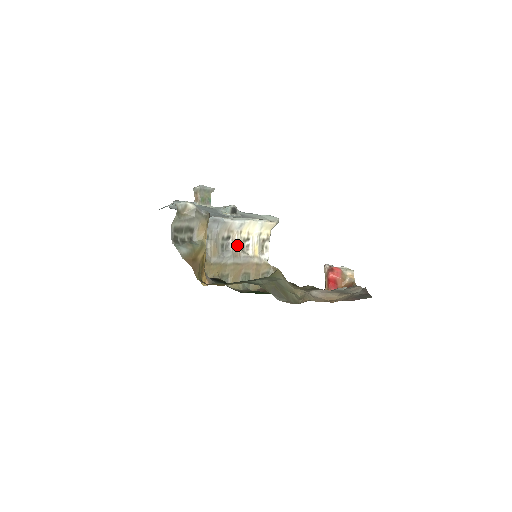
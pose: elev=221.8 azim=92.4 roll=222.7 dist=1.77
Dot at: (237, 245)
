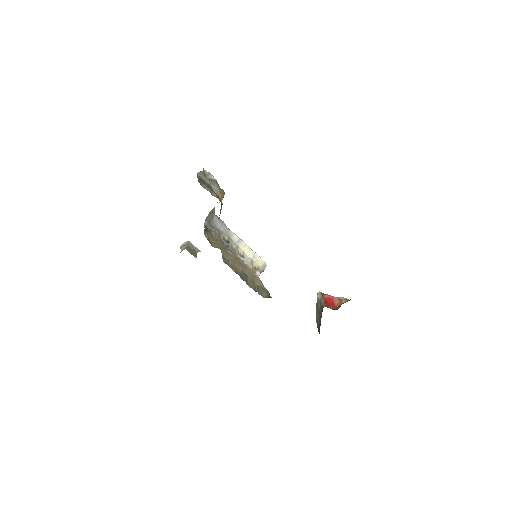
Dot at: (235, 251)
